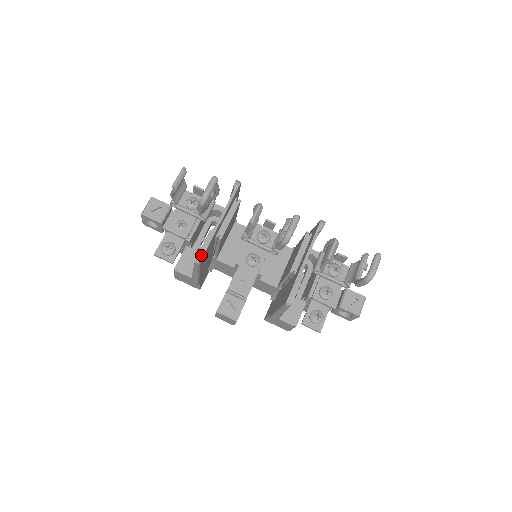
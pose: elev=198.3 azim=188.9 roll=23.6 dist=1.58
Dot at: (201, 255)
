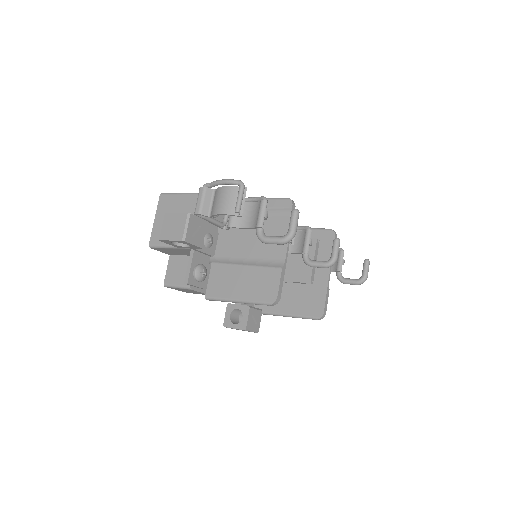
Dot at: (279, 298)
